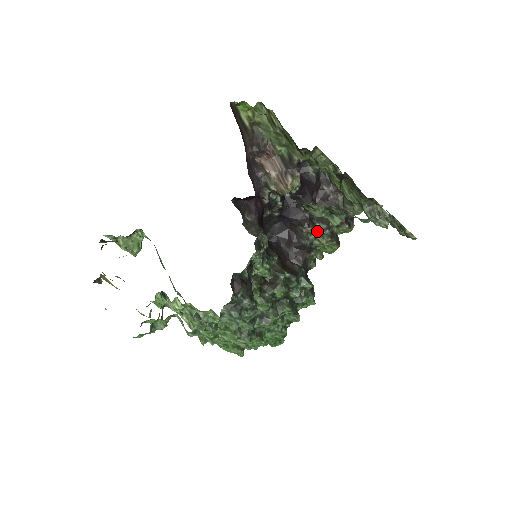
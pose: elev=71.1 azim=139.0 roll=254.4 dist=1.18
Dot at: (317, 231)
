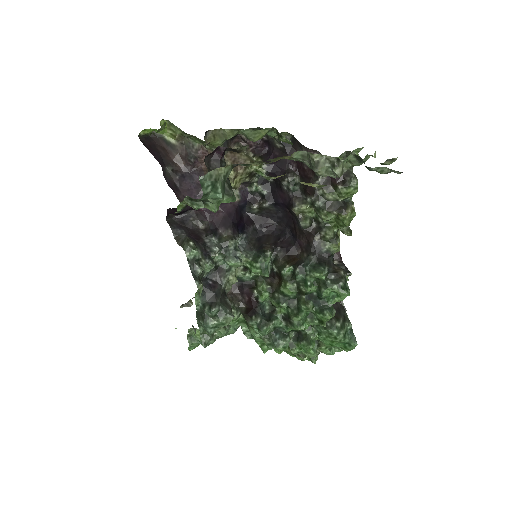
Dot at: (311, 207)
